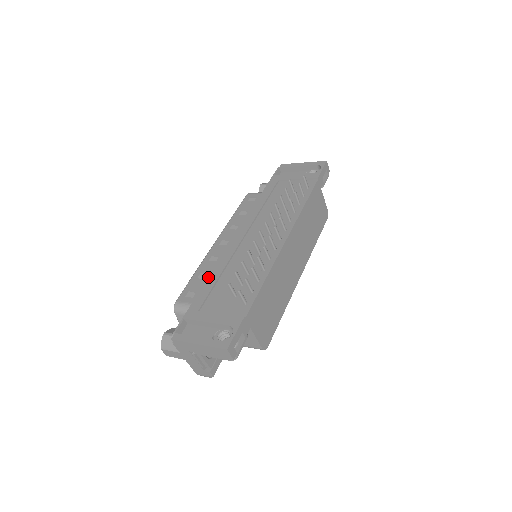
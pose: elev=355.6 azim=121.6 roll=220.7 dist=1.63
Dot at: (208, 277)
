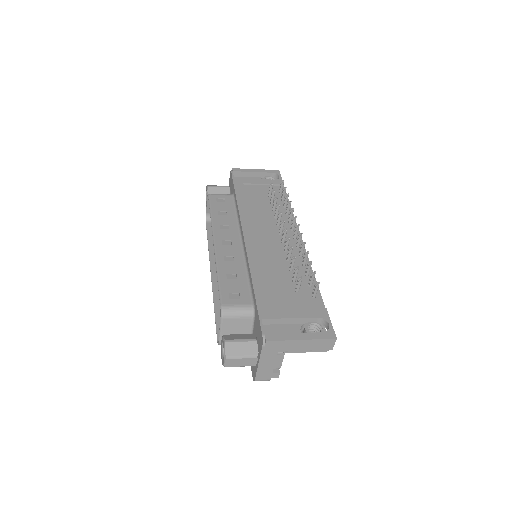
Dot at: (251, 276)
